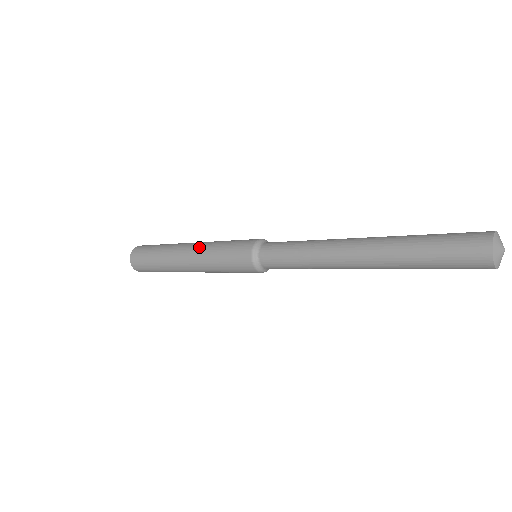
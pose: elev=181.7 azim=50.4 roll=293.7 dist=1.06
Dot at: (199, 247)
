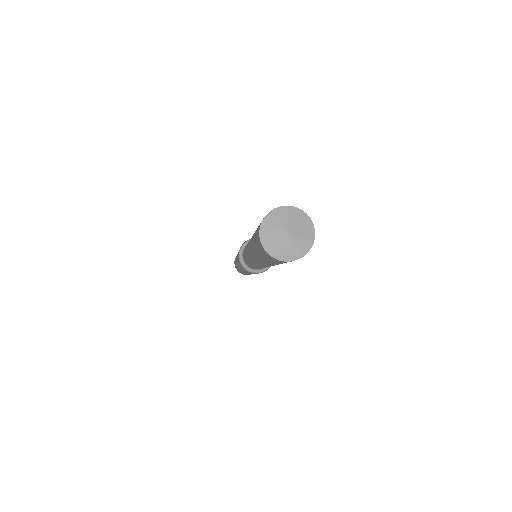
Dot at: occluded
